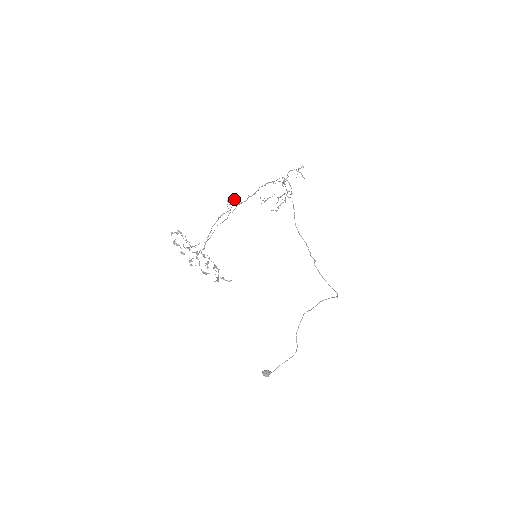
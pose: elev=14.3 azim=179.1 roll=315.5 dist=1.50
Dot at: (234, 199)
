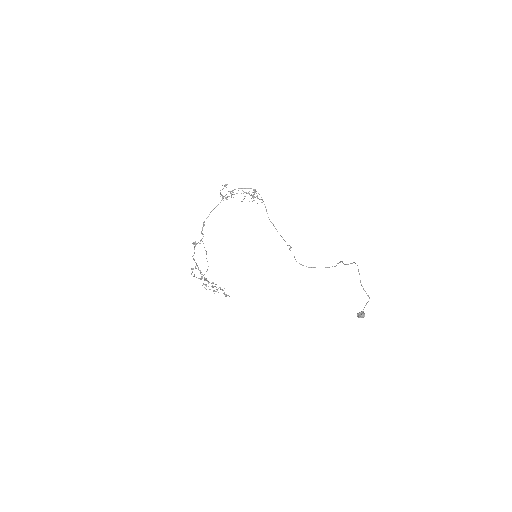
Dot at: occluded
